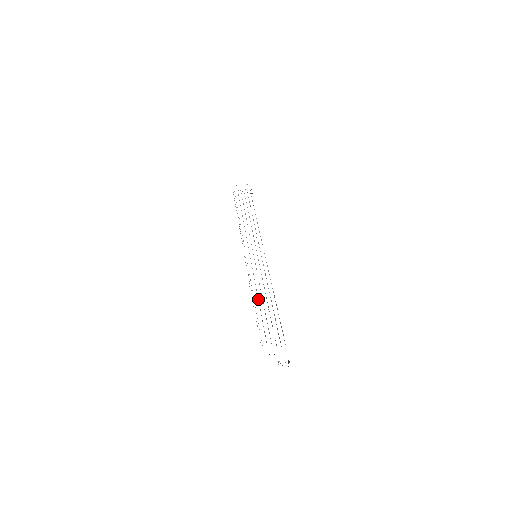
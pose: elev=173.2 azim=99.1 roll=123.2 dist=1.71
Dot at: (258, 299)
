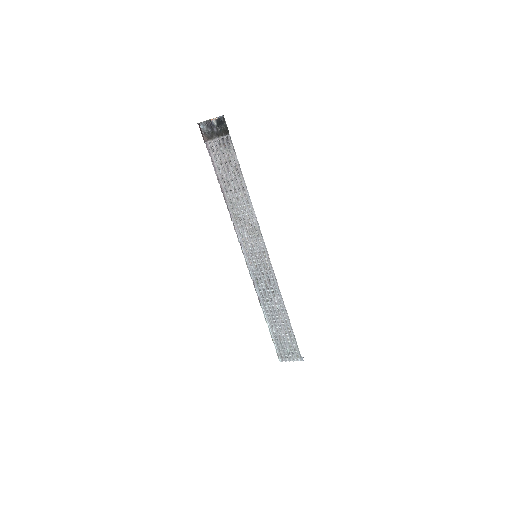
Dot at: (229, 197)
